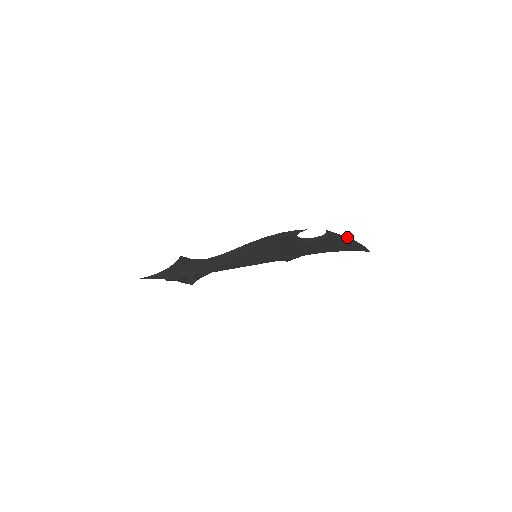
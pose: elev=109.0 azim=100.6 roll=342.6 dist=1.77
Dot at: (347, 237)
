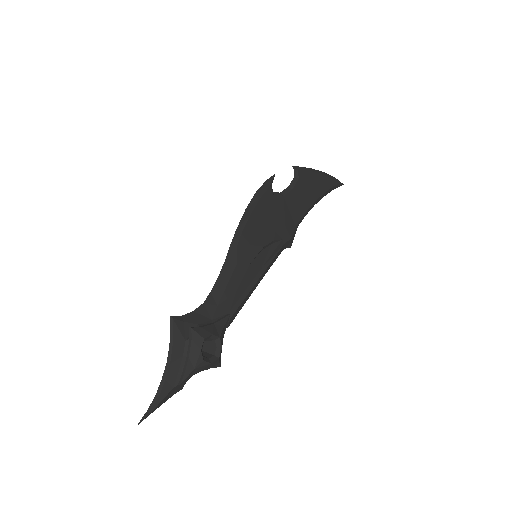
Dot at: (314, 170)
